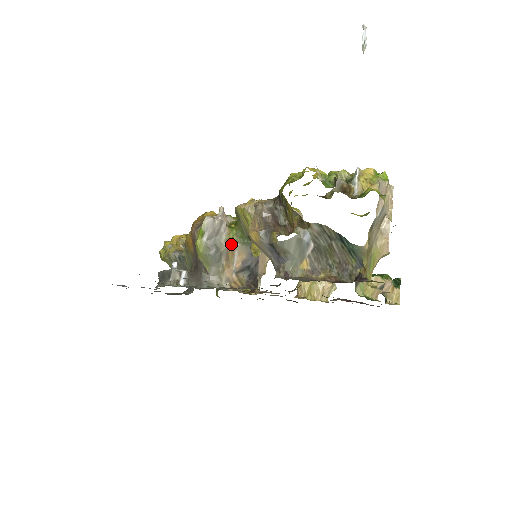
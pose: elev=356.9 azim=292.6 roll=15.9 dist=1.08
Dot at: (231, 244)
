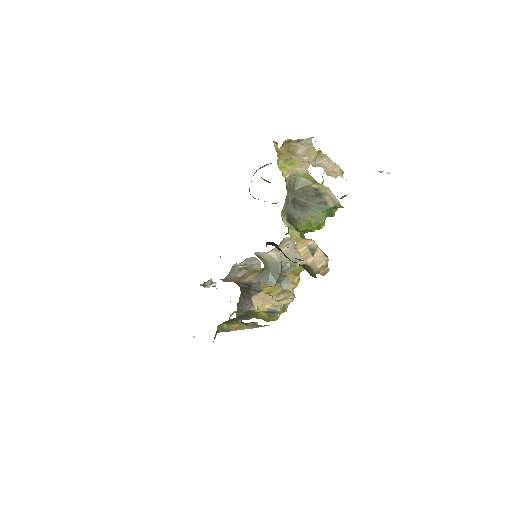
Dot at: (253, 272)
